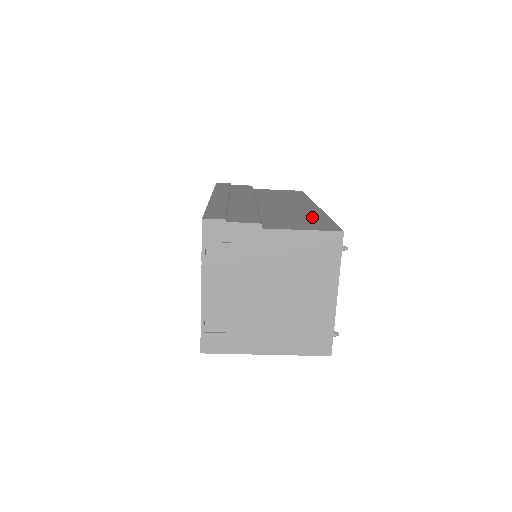
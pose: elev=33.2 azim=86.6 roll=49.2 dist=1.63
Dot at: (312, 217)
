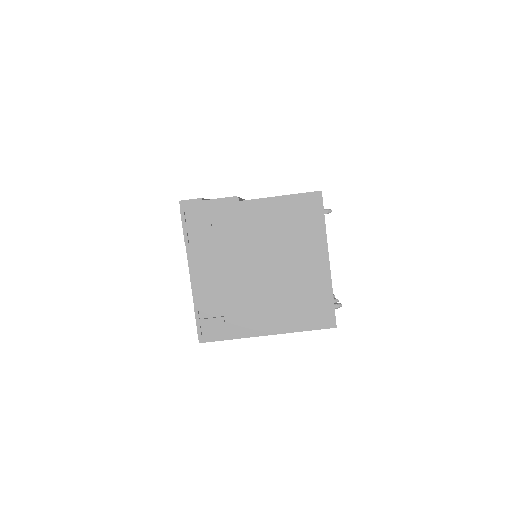
Dot at: occluded
